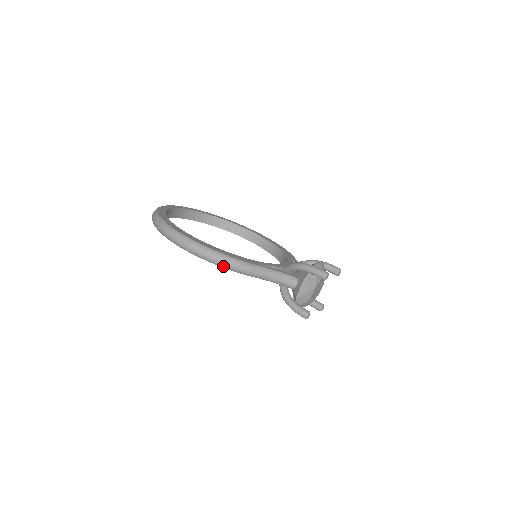
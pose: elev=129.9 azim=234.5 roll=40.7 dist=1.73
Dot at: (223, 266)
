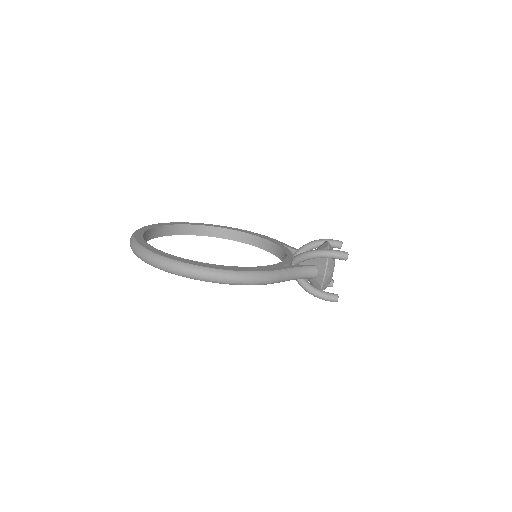
Dot at: (253, 284)
